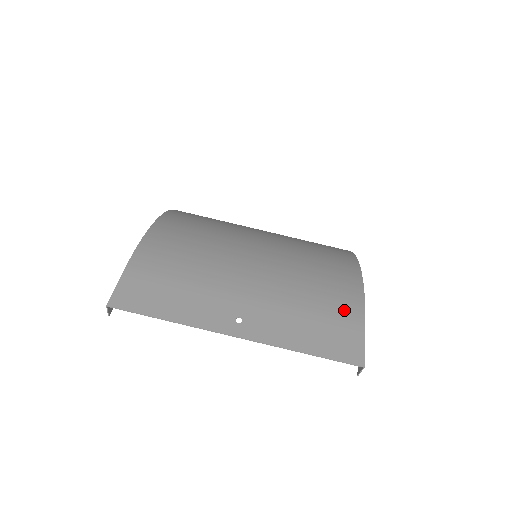
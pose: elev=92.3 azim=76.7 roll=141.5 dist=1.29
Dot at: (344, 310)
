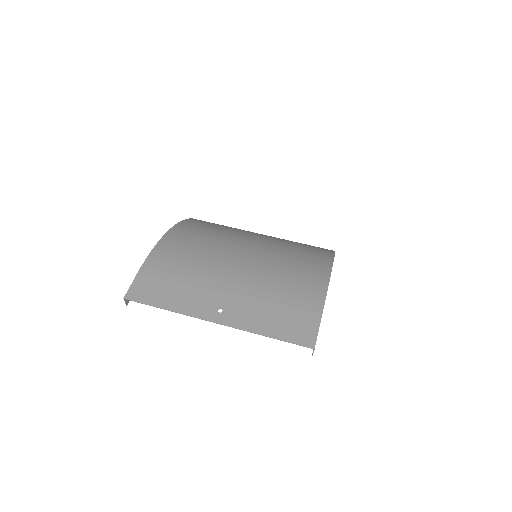
Dot at: (306, 303)
